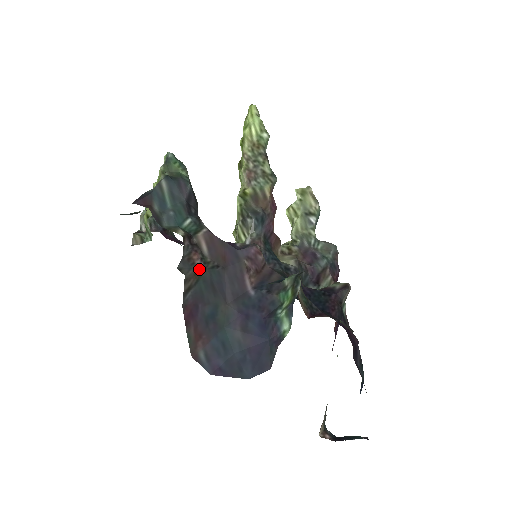
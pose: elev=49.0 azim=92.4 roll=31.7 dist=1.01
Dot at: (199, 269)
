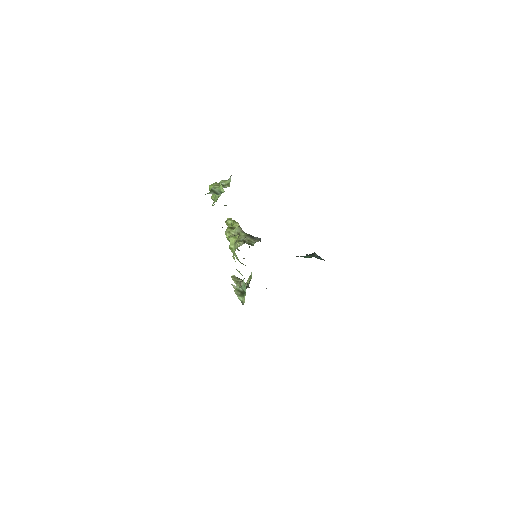
Dot at: occluded
